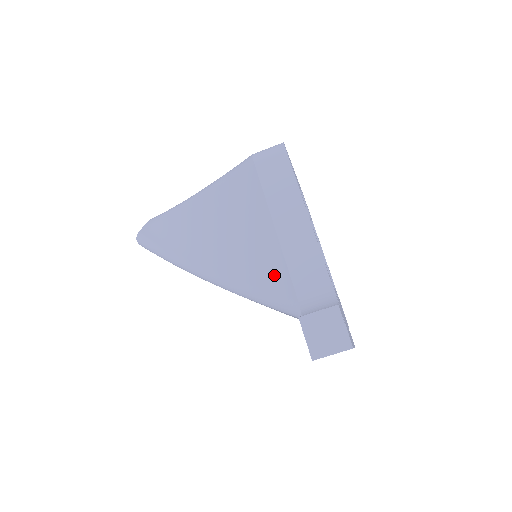
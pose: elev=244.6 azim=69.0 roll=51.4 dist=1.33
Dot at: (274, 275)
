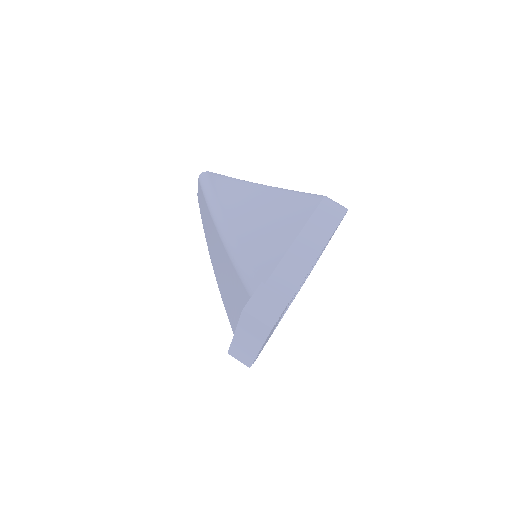
Dot at: (266, 260)
